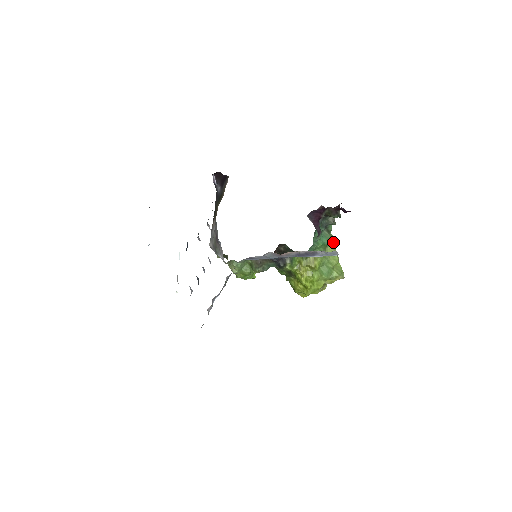
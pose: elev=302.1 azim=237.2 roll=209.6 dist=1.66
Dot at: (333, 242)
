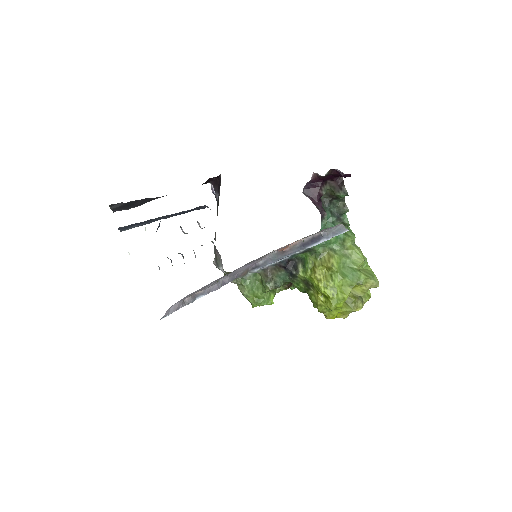
Dot at: (353, 237)
